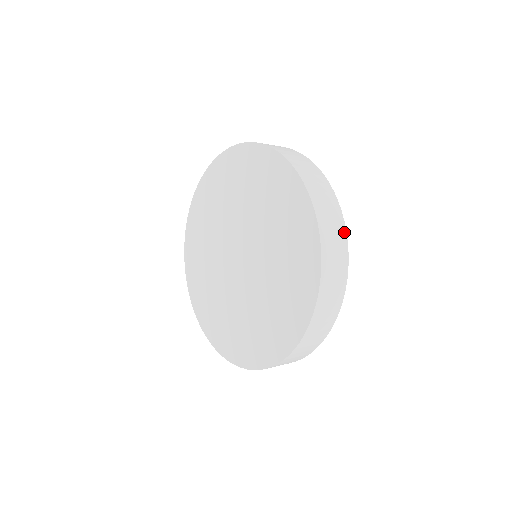
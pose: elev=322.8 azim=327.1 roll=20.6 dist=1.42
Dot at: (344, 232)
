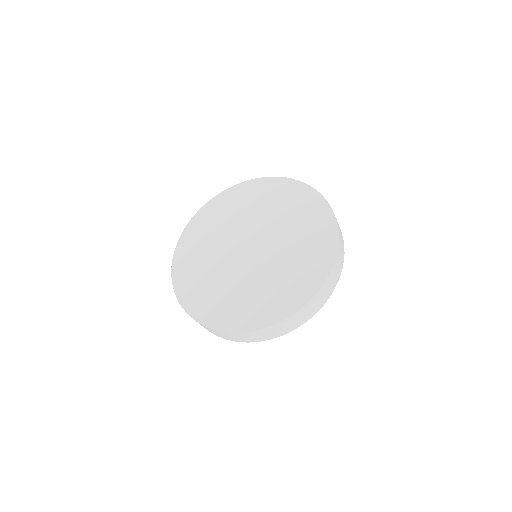
Dot at: occluded
